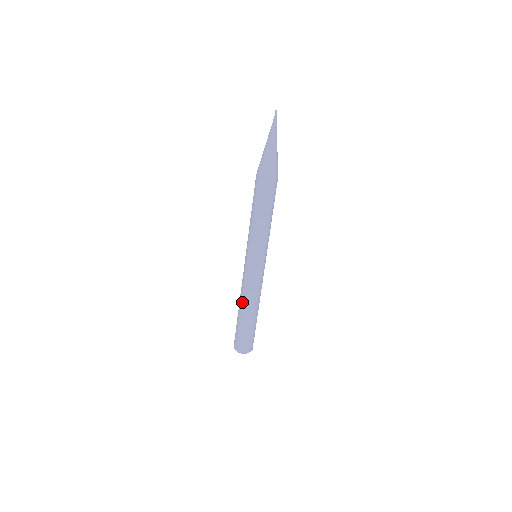
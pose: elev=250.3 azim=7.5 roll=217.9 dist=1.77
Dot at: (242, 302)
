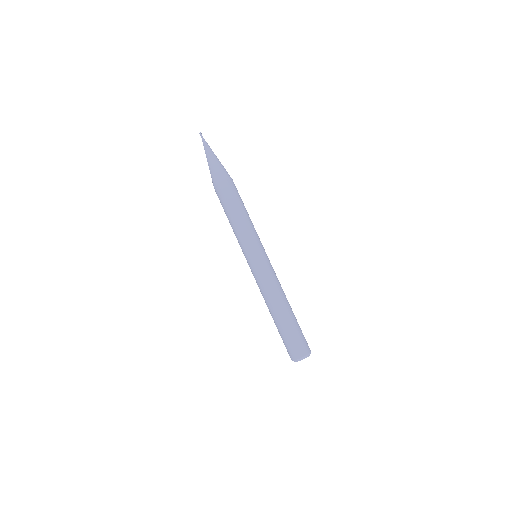
Dot at: (267, 306)
